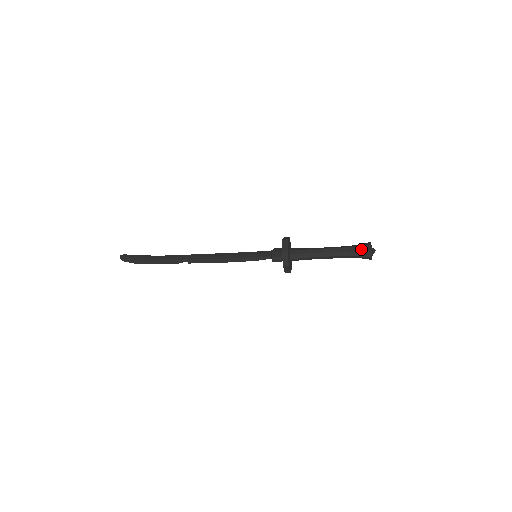
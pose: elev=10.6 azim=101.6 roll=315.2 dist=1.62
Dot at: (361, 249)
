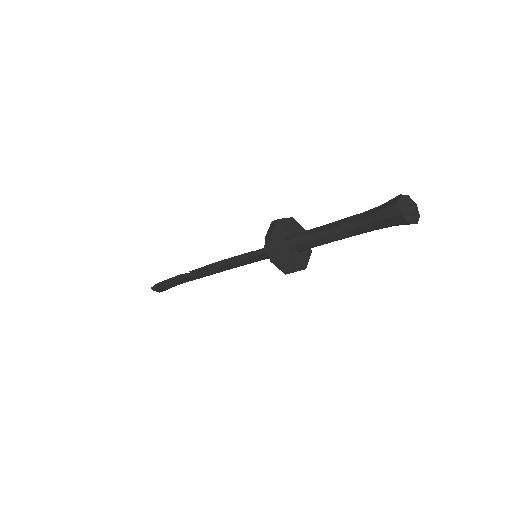
Dot at: (387, 203)
